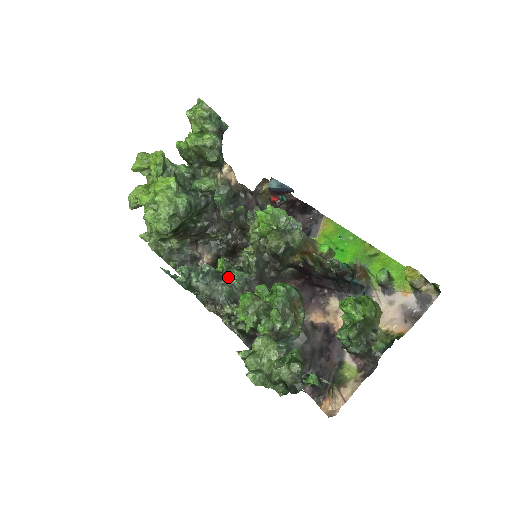
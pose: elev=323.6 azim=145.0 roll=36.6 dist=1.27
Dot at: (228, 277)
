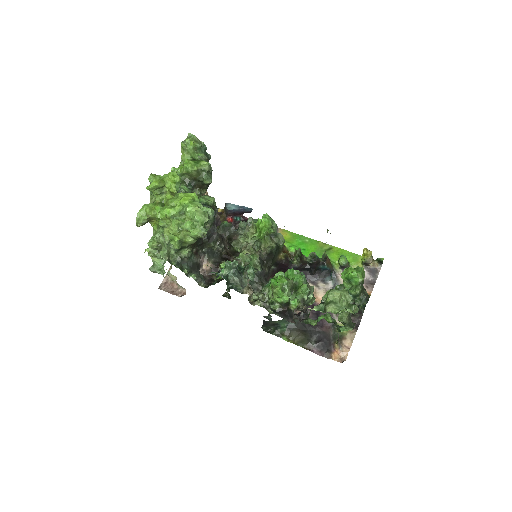
Dot at: (247, 272)
